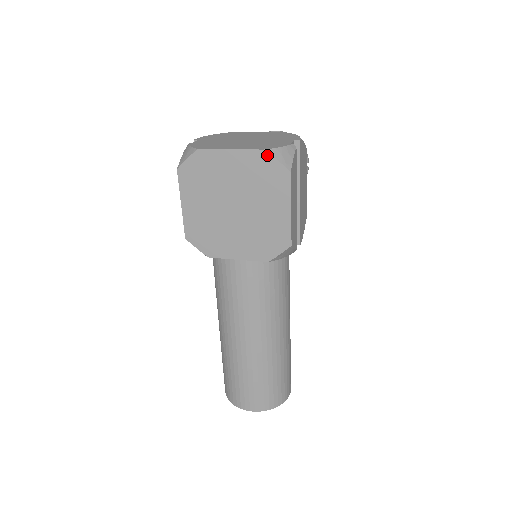
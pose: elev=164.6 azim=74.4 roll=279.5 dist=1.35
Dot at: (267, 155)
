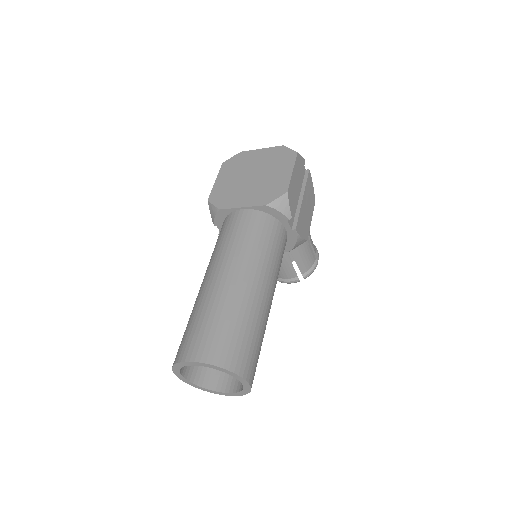
Dot at: (284, 147)
